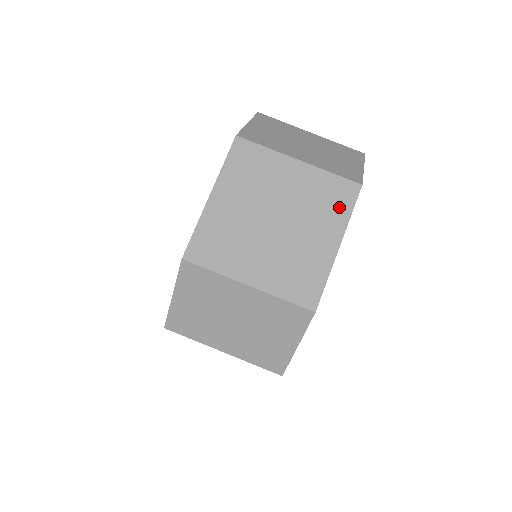
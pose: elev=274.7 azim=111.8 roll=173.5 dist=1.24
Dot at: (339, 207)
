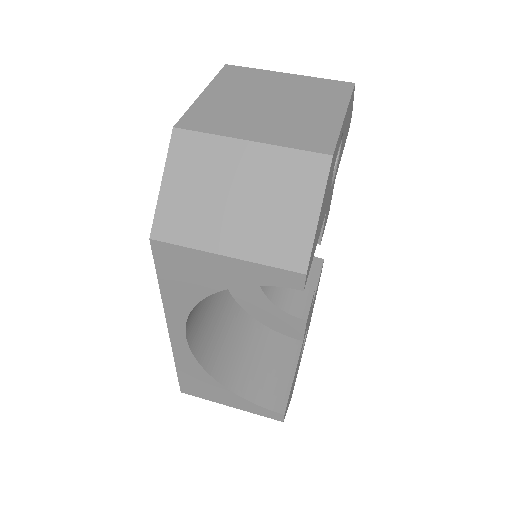
Dot at: (336, 94)
